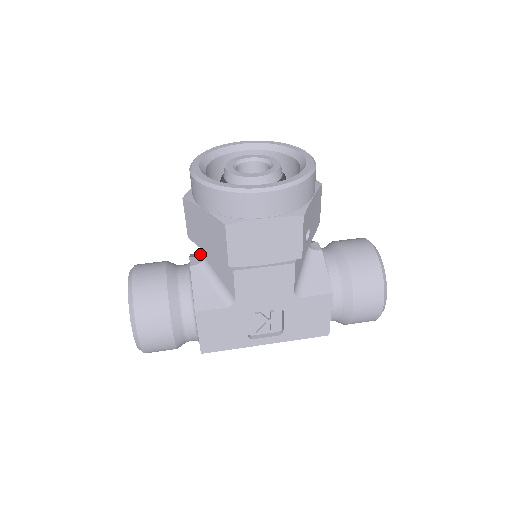
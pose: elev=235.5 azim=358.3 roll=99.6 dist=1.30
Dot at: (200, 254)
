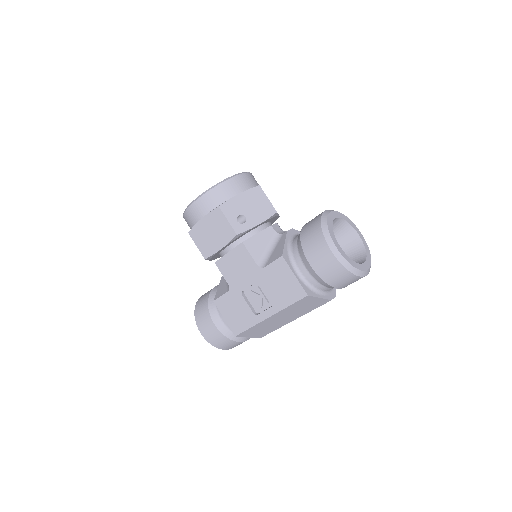
Dot at: occluded
